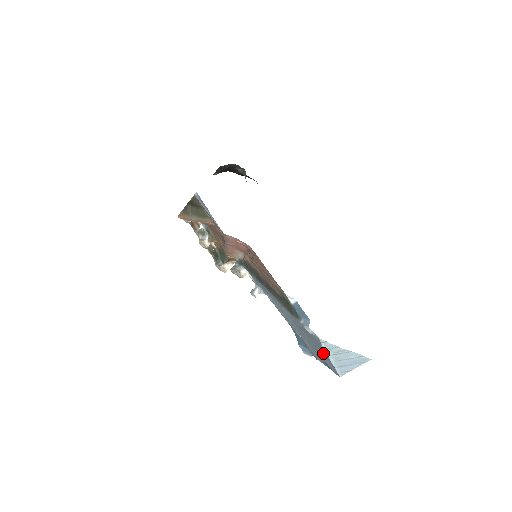
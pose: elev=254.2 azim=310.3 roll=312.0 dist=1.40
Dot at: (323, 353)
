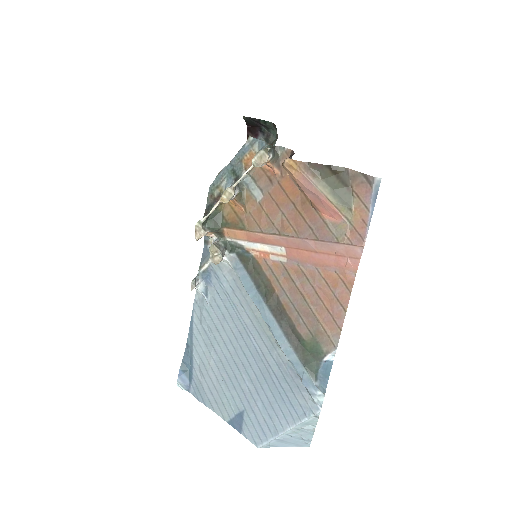
Dot at: (274, 417)
